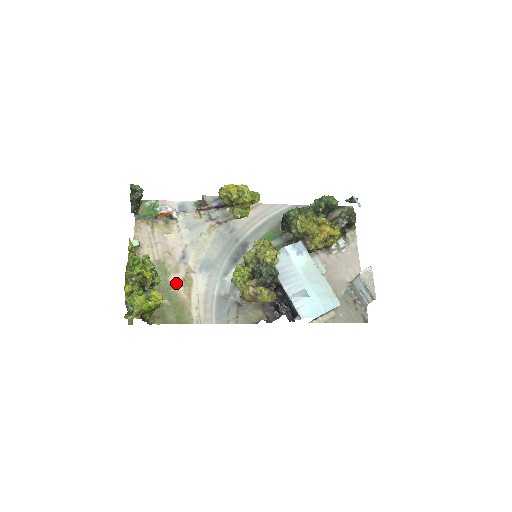
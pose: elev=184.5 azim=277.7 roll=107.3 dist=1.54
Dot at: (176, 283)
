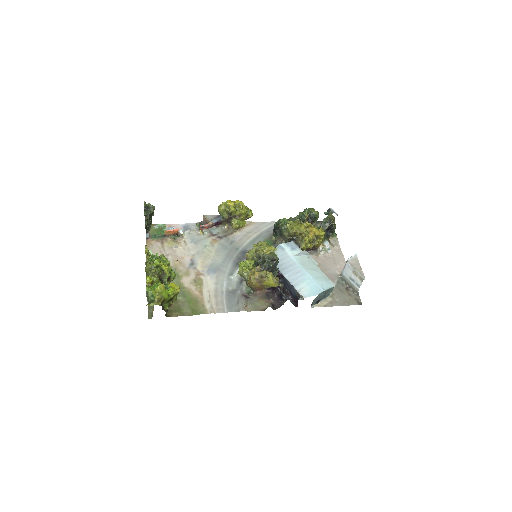
Dot at: (188, 284)
